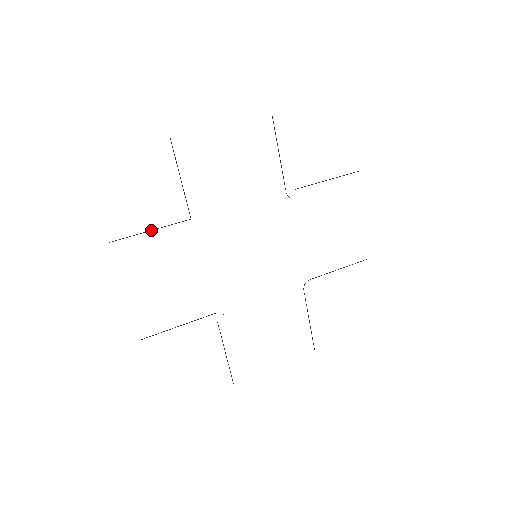
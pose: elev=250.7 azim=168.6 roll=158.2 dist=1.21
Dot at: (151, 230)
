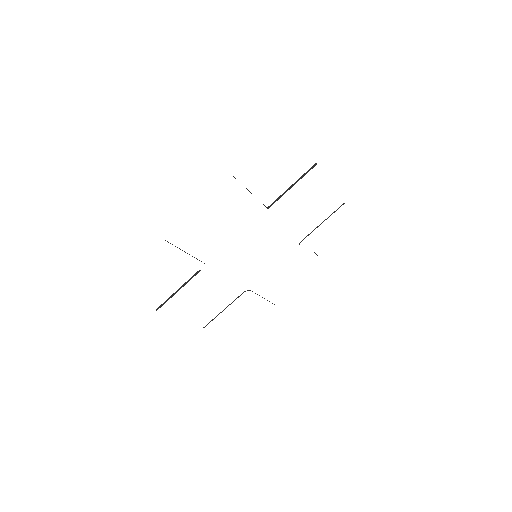
Dot at: occluded
